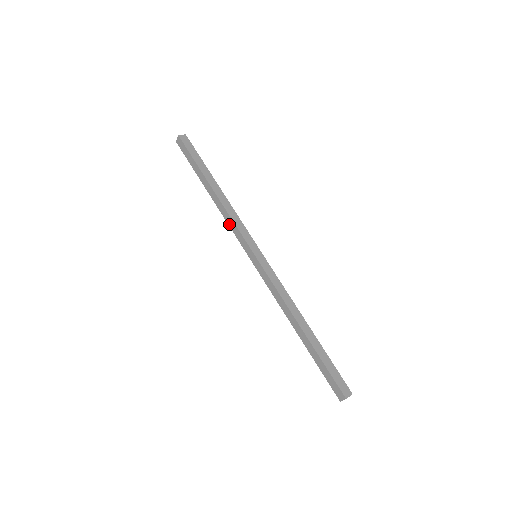
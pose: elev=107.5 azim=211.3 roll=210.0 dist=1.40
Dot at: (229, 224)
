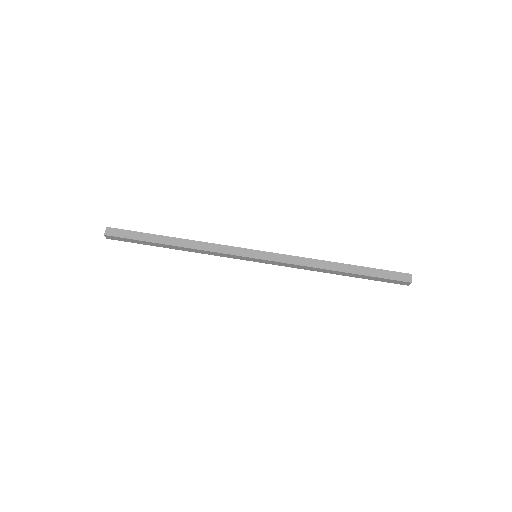
Dot at: (214, 255)
